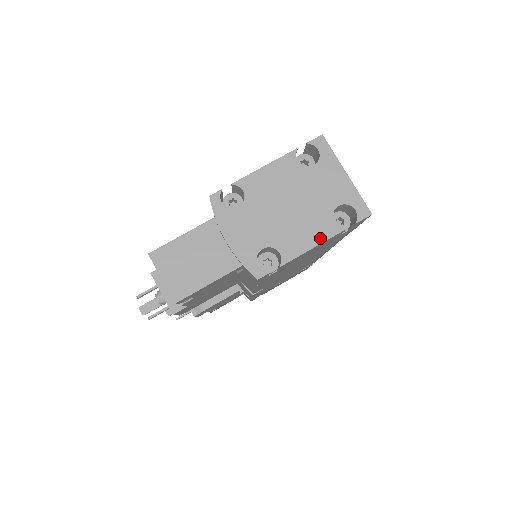
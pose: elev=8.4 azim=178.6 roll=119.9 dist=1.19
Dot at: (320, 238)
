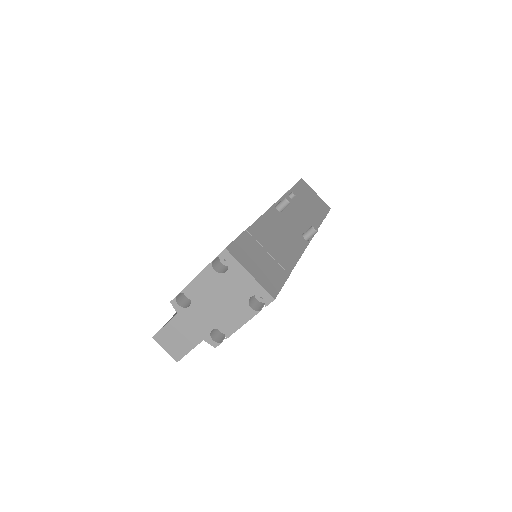
Dot at: (245, 319)
